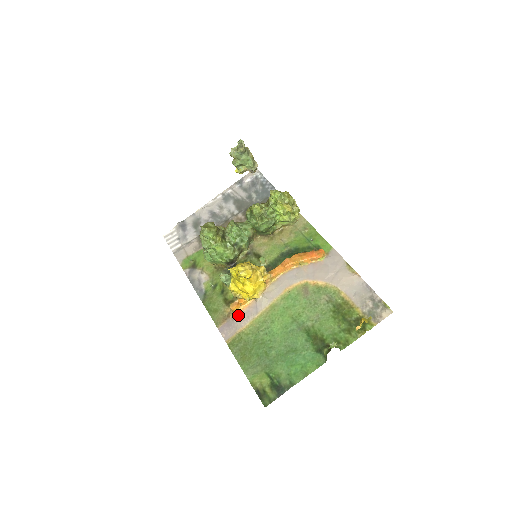
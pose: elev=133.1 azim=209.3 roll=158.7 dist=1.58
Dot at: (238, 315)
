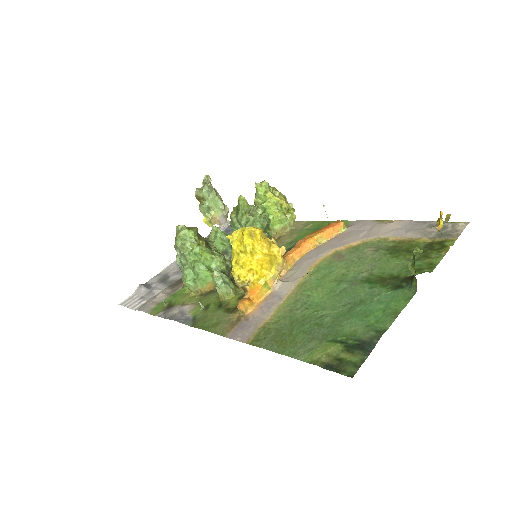
Dot at: (253, 312)
